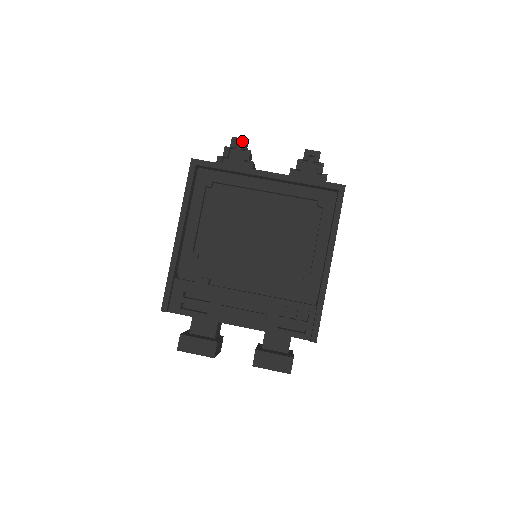
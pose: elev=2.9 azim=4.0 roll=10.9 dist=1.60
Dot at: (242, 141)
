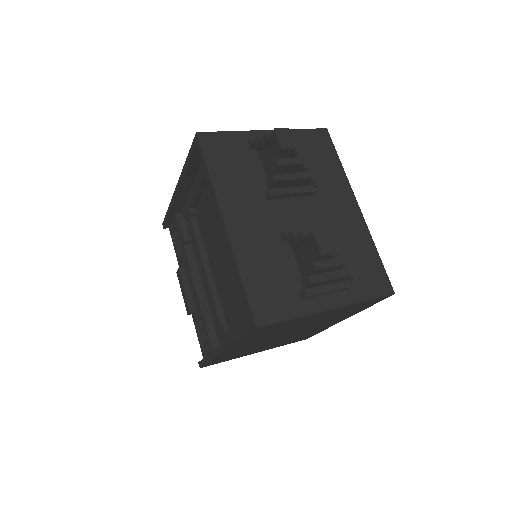
Dot at: (278, 145)
